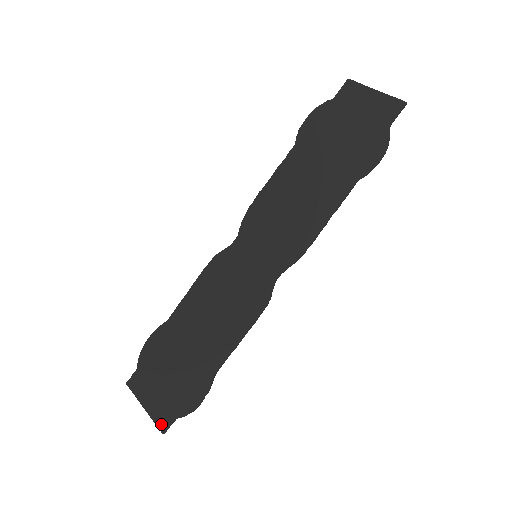
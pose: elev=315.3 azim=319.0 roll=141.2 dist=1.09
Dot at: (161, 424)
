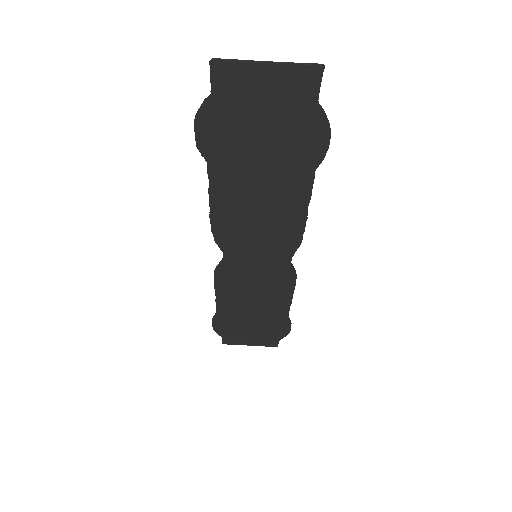
Dot at: (271, 345)
